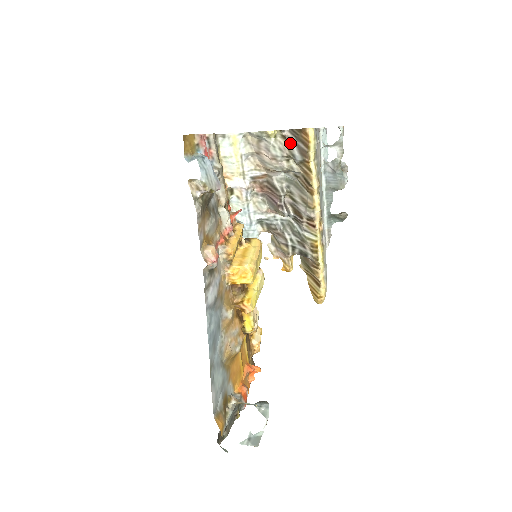
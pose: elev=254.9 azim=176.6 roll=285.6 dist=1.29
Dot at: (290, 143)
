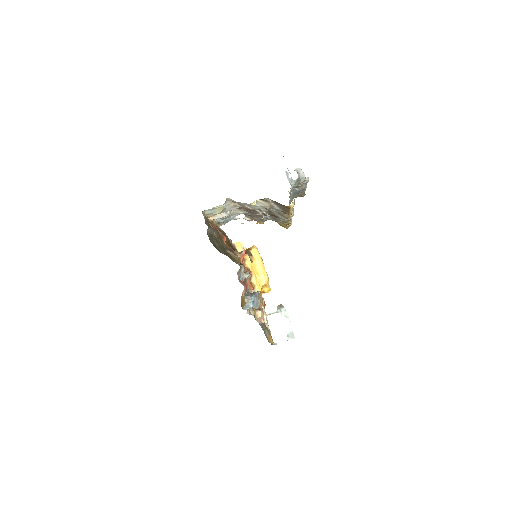
Dot at: (271, 204)
